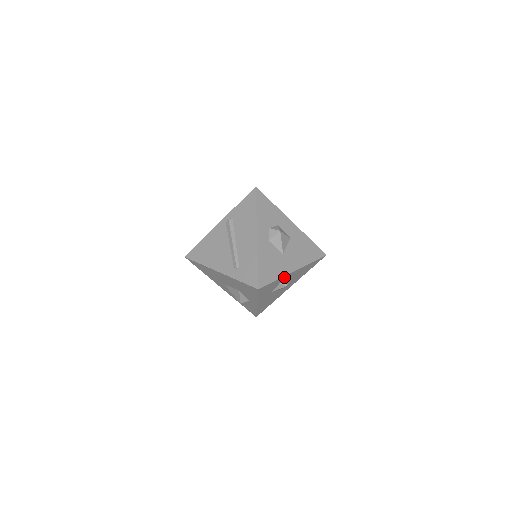
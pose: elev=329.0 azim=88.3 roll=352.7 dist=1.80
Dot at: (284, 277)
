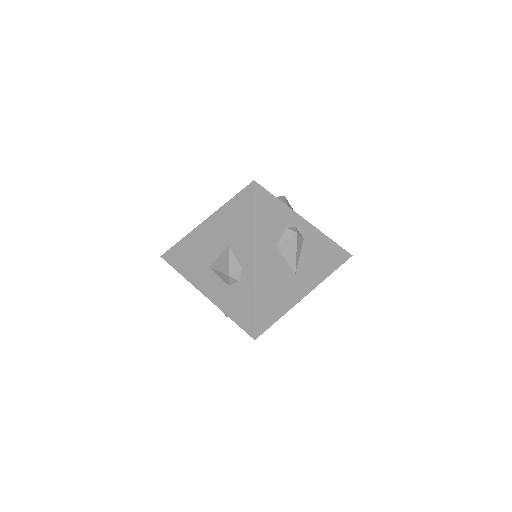
Dot at: (292, 215)
